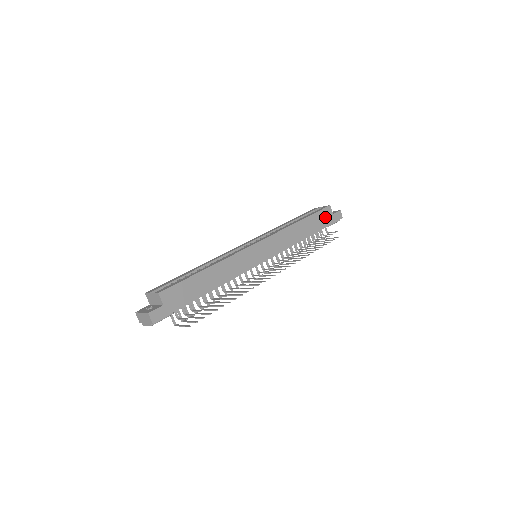
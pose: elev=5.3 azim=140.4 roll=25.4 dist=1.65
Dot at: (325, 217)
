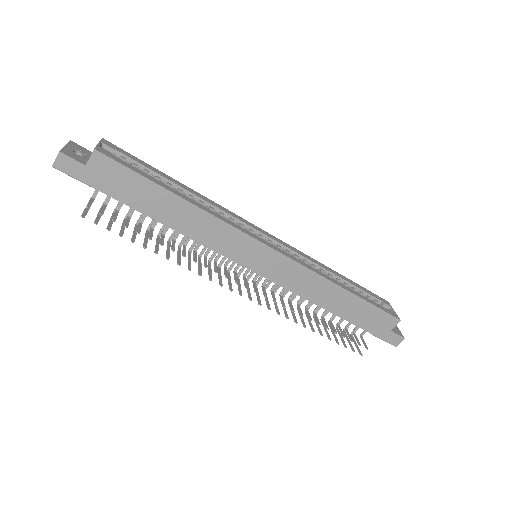
Dot at: (378, 322)
